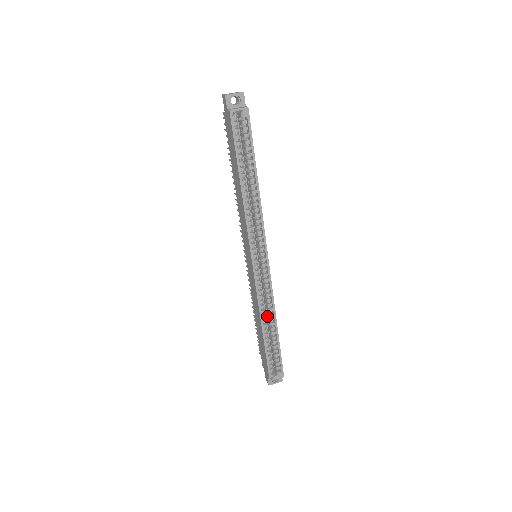
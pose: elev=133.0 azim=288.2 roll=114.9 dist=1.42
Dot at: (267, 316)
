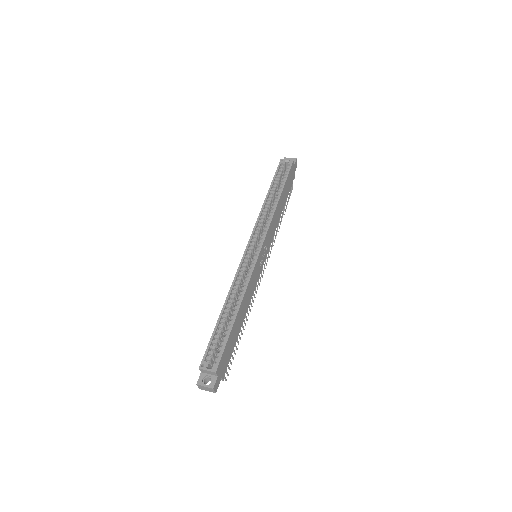
Dot at: occluded
